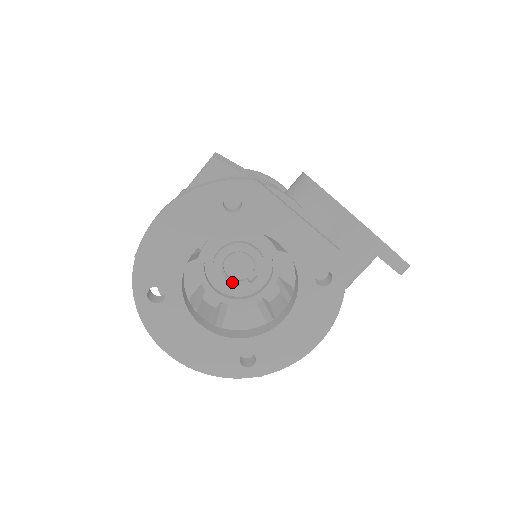
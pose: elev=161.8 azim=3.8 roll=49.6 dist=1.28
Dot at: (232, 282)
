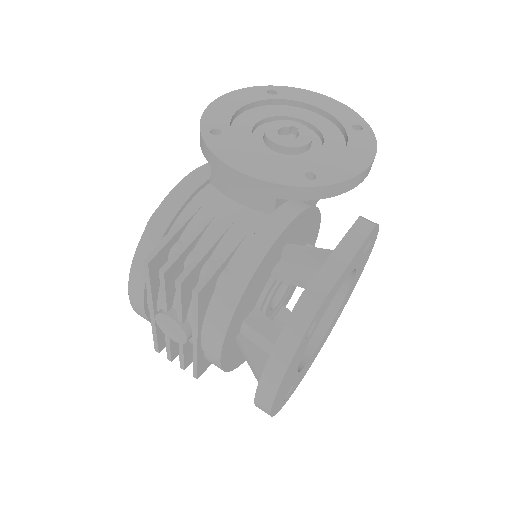
Dot at: (280, 301)
